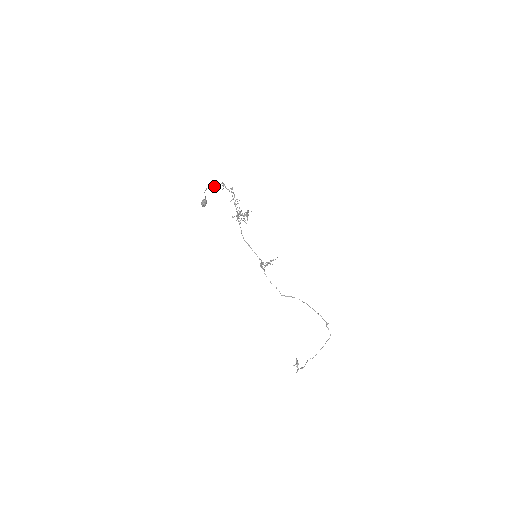
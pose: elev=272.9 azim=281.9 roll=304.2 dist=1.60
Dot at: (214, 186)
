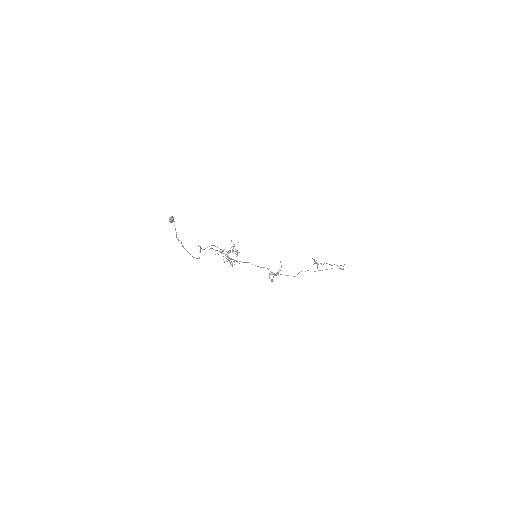
Dot at: occluded
